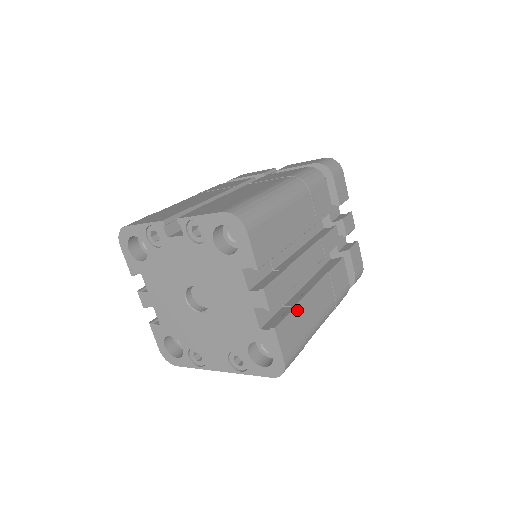
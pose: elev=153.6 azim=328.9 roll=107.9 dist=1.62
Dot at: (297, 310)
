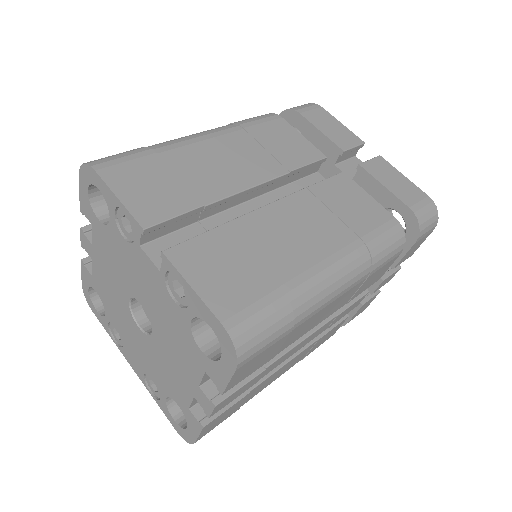
Dot at: (247, 395)
